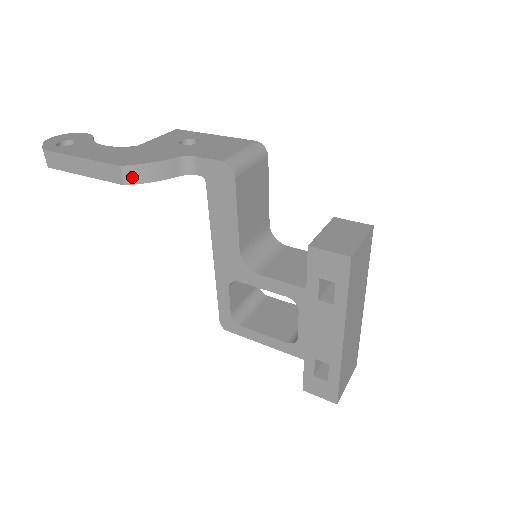
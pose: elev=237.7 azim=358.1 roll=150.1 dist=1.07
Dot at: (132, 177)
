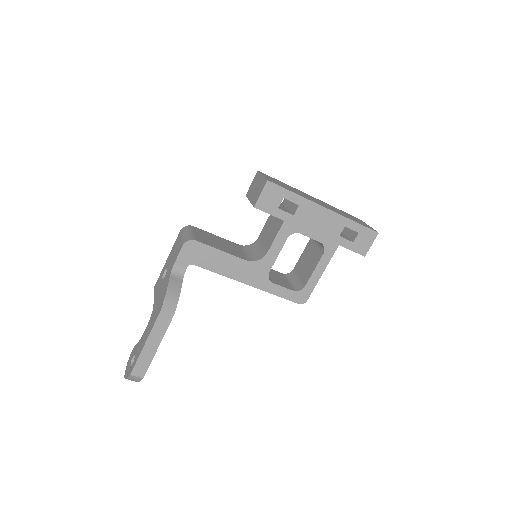
Dot at: (171, 307)
